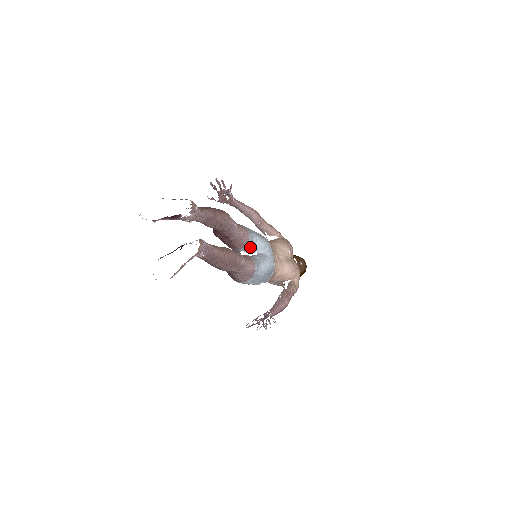
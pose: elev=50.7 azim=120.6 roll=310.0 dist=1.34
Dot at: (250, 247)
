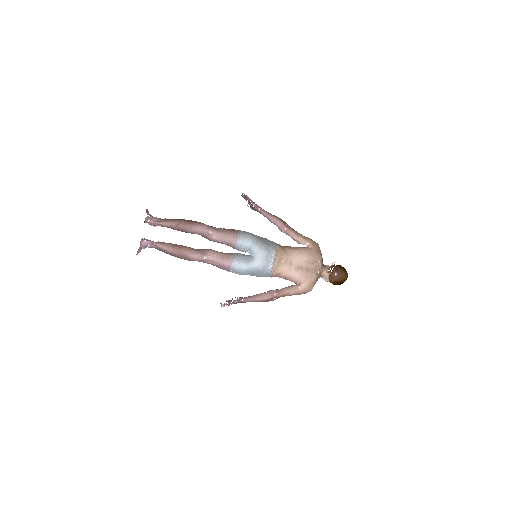
Dot at: (243, 249)
